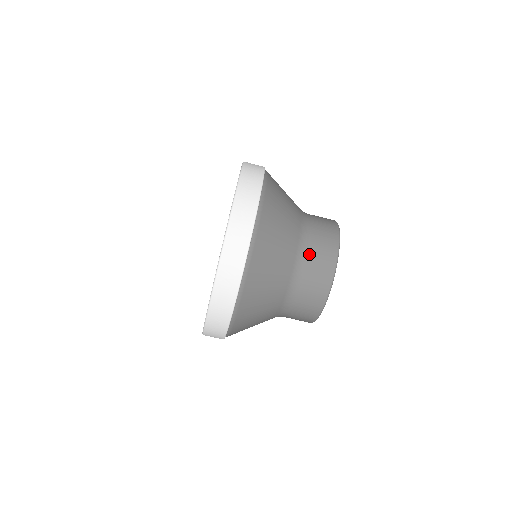
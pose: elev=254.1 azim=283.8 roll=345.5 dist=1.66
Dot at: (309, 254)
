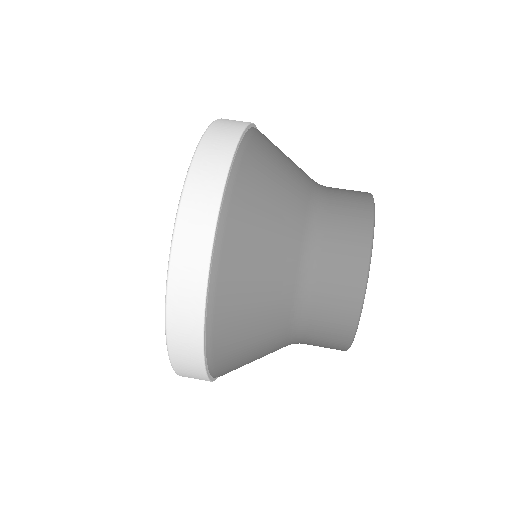
Dot at: occluded
